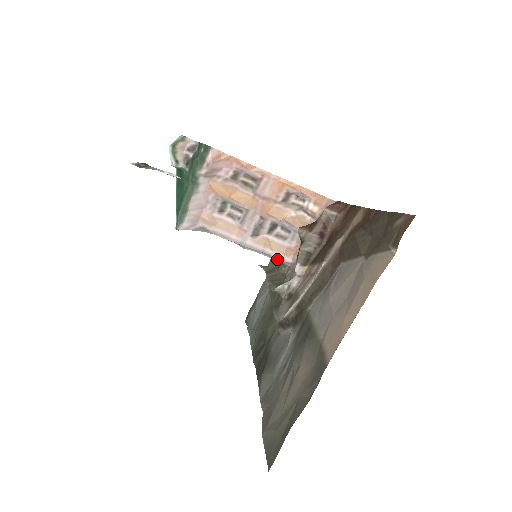
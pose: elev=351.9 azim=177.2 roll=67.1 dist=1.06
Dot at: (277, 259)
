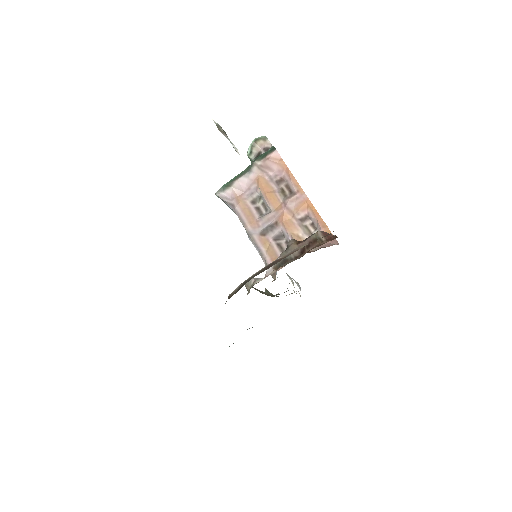
Dot at: (266, 262)
